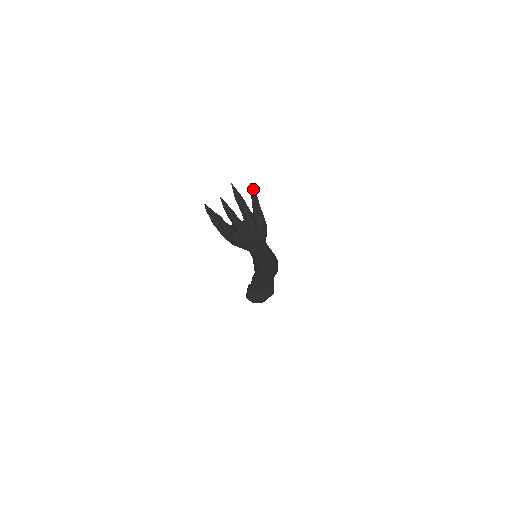
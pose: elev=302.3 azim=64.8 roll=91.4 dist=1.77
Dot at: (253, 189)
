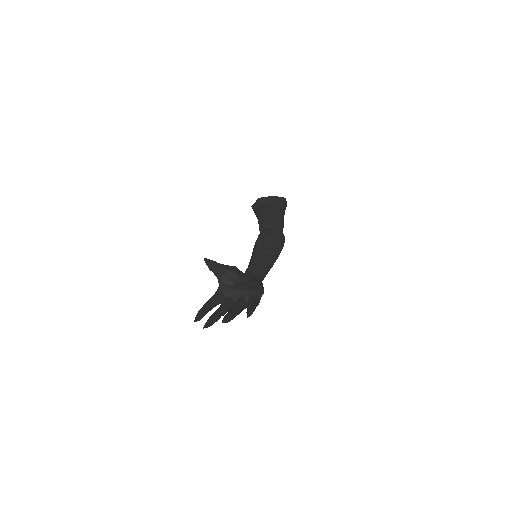
Dot at: (250, 315)
